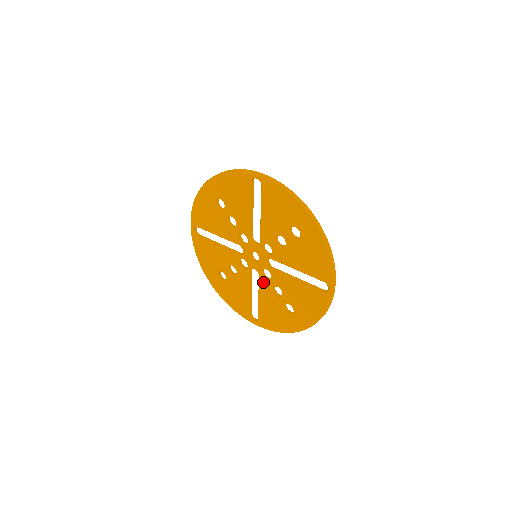
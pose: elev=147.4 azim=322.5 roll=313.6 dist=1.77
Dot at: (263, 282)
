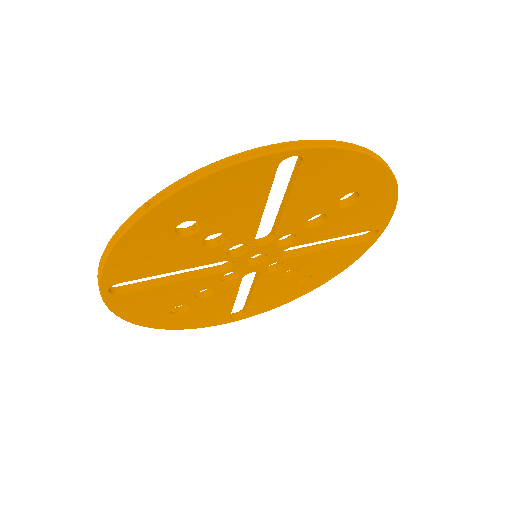
Dot at: (267, 277)
